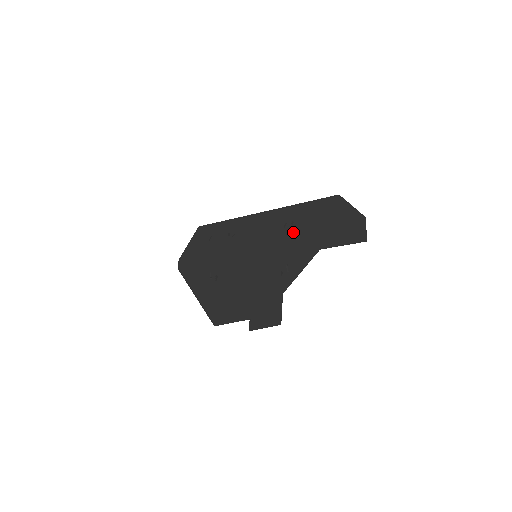
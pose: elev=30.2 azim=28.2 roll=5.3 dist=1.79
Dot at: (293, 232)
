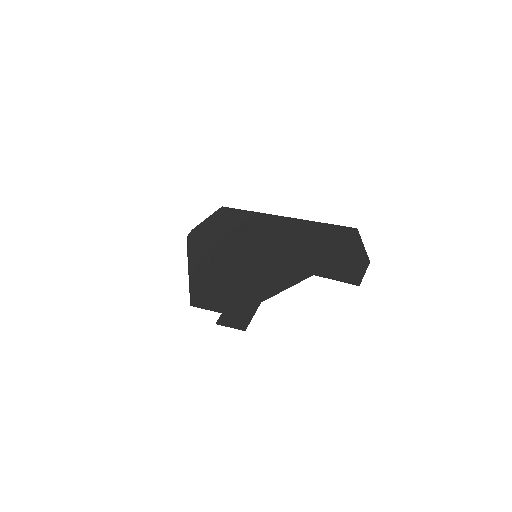
Dot at: (299, 247)
